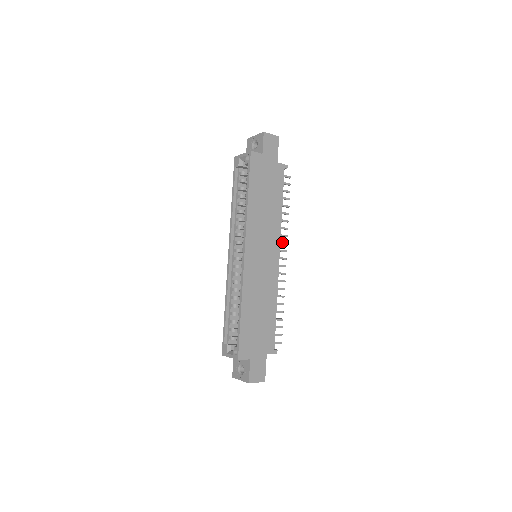
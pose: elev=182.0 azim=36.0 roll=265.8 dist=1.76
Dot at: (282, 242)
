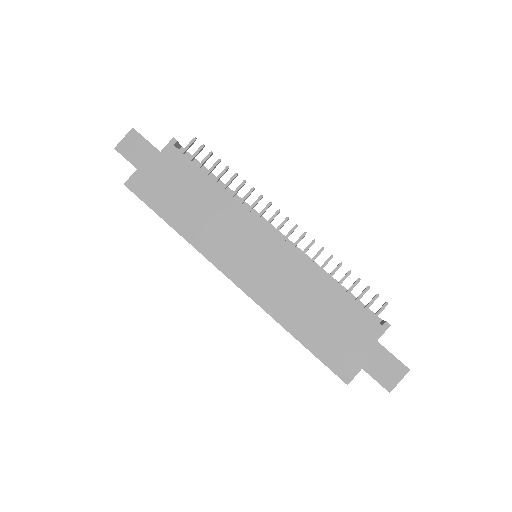
Dot at: (262, 210)
